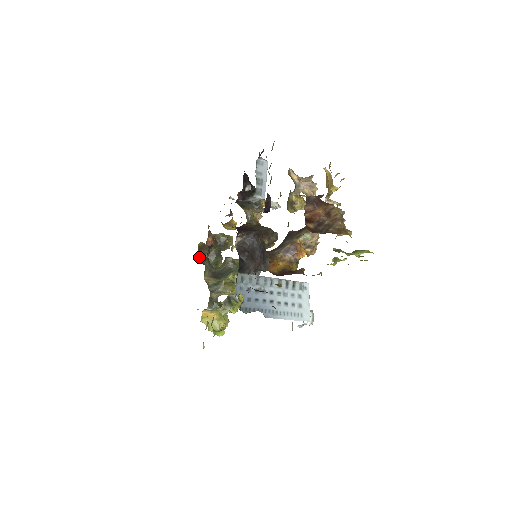
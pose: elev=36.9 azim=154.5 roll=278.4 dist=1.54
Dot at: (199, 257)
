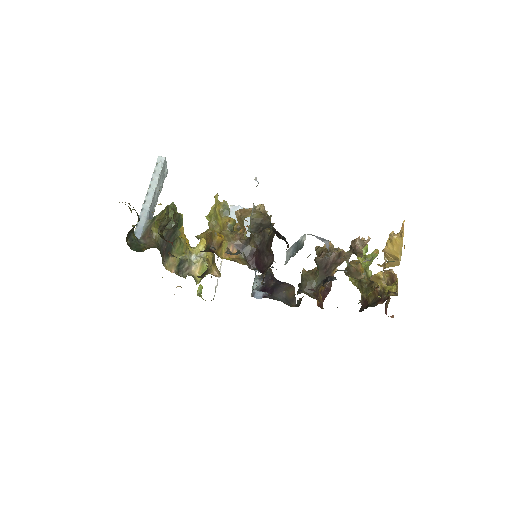
Dot at: occluded
